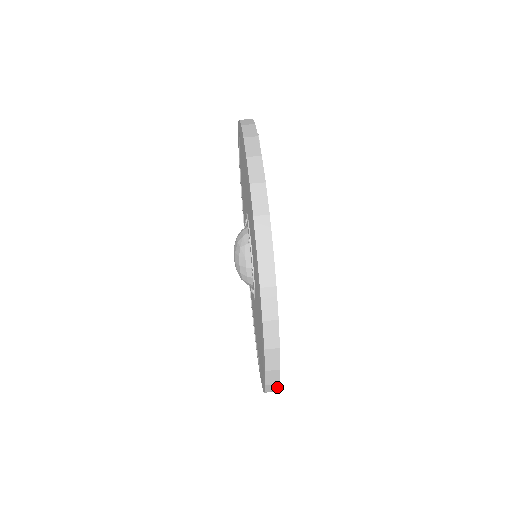
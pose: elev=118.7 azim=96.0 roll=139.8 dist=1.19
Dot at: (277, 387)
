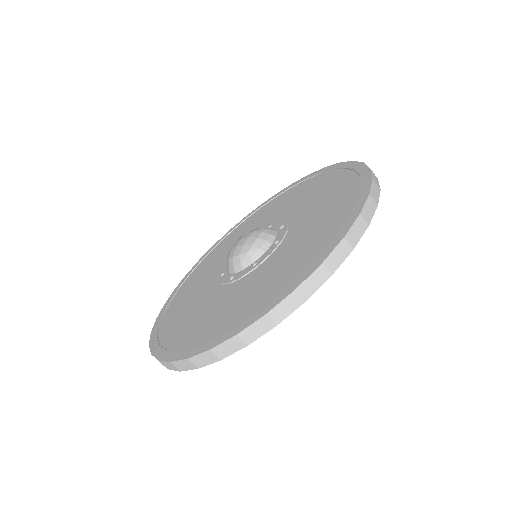
Dot at: occluded
